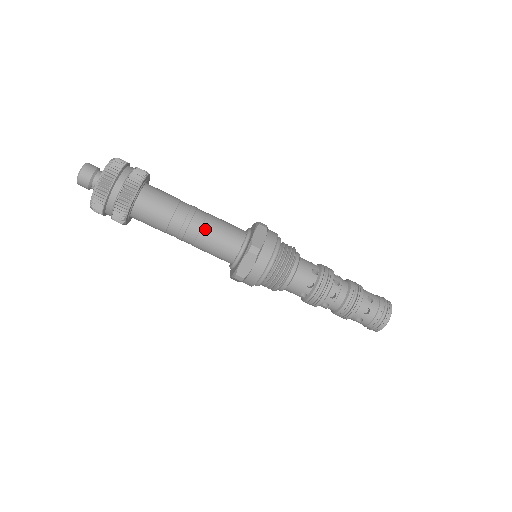
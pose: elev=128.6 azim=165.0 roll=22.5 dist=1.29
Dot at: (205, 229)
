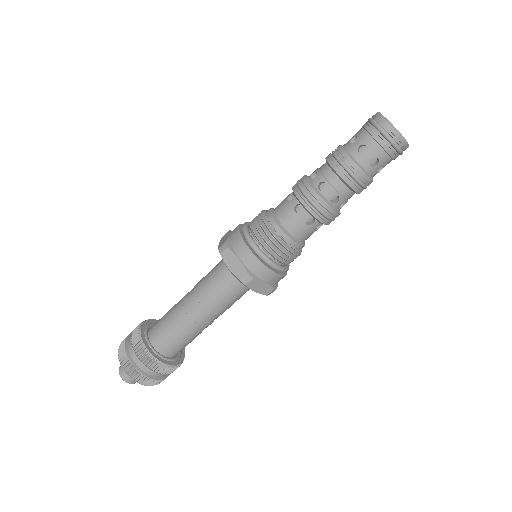
Dot at: (209, 307)
